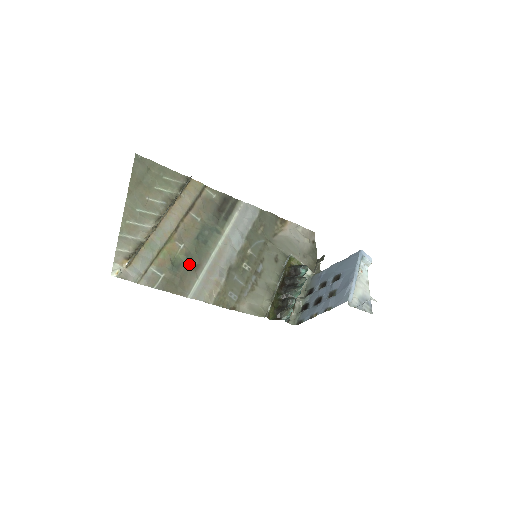
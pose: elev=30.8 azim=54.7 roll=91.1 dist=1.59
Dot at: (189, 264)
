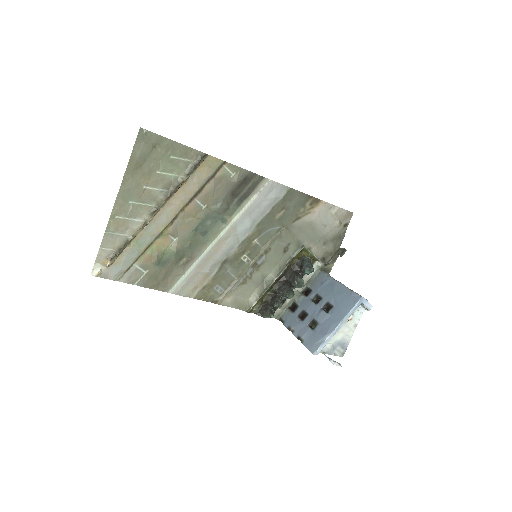
Dot at: (178, 259)
